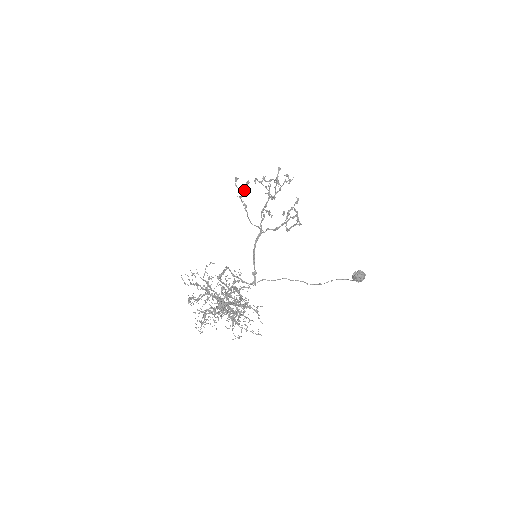
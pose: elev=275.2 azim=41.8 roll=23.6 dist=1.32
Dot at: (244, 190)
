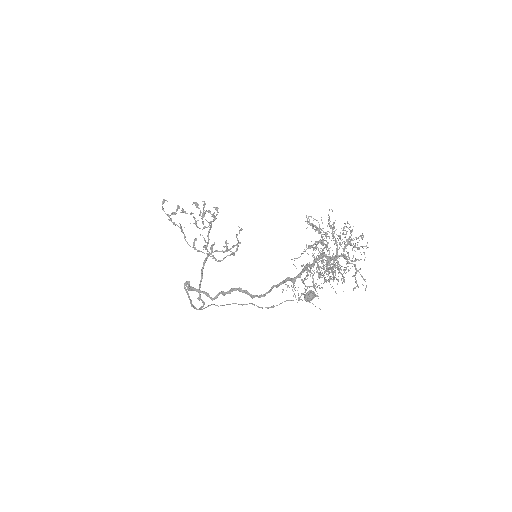
Dot at: (173, 214)
